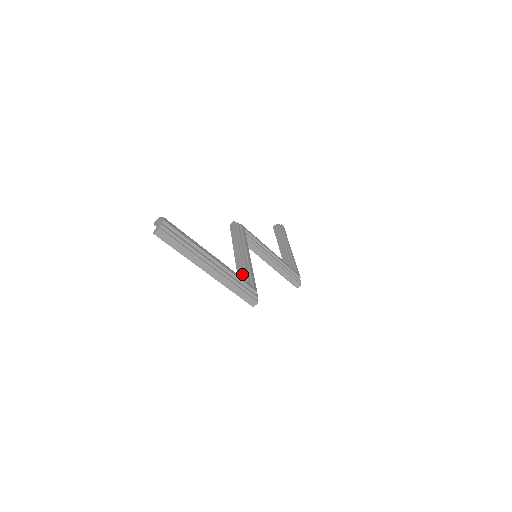
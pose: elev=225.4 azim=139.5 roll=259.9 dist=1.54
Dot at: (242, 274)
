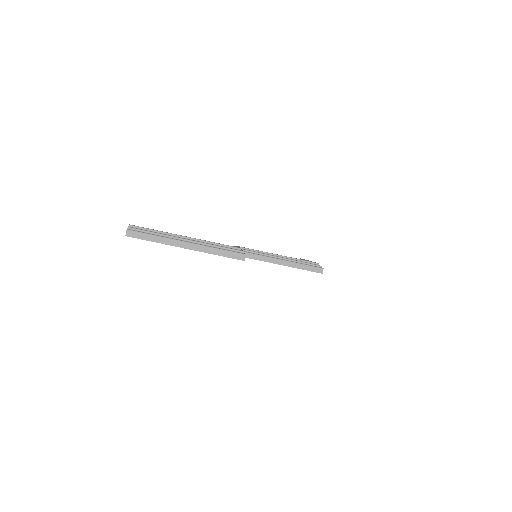
Dot at: occluded
